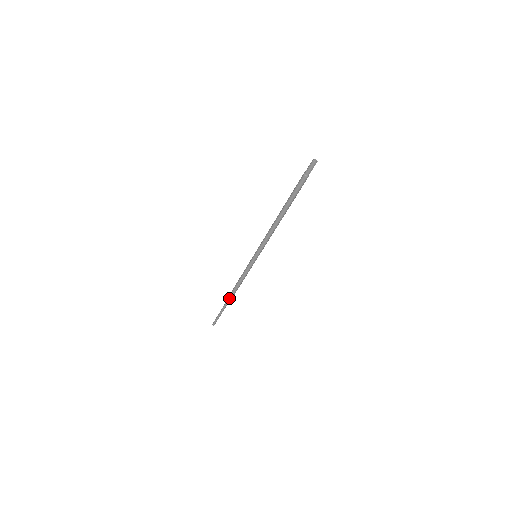
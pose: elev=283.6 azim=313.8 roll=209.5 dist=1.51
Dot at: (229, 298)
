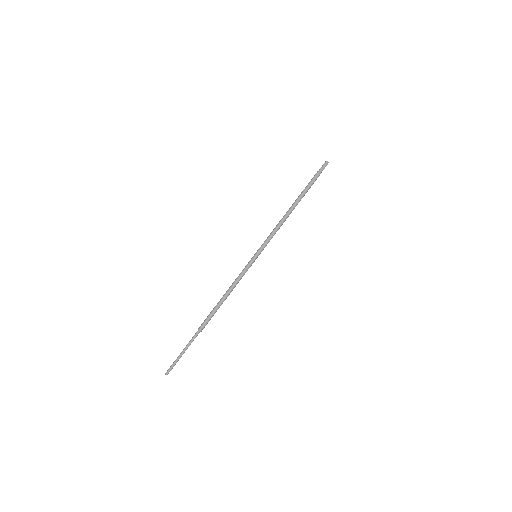
Dot at: (207, 318)
